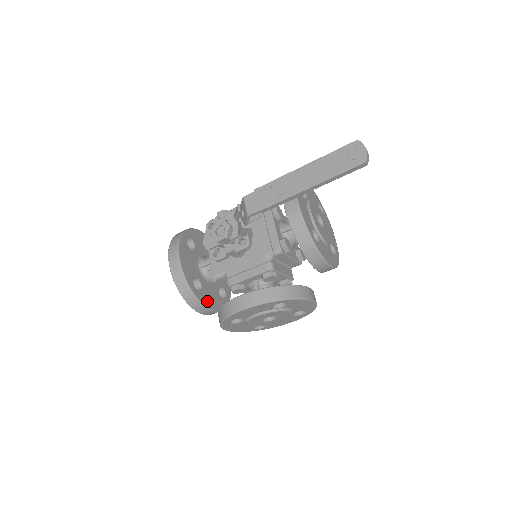
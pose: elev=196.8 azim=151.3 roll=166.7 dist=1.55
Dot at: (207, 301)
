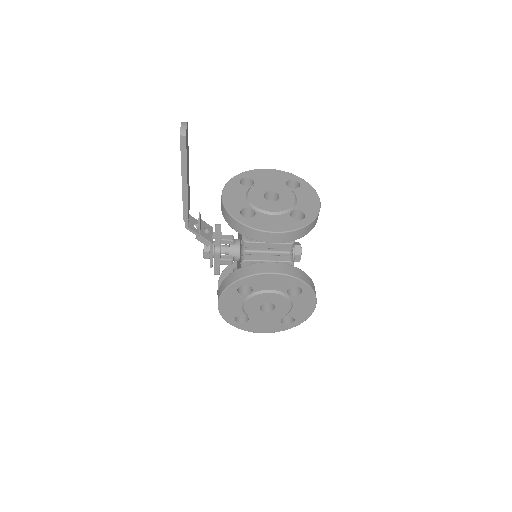
Dot at: occluded
